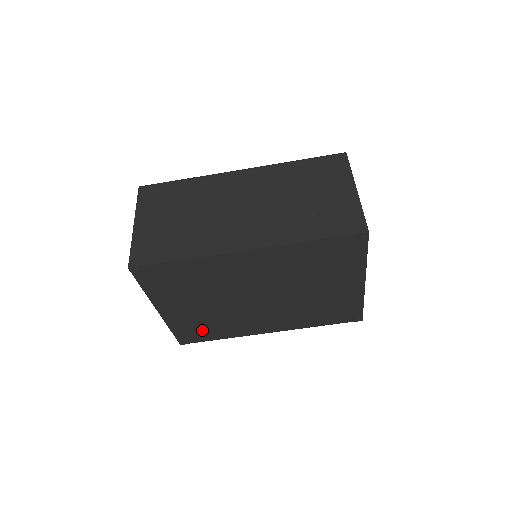
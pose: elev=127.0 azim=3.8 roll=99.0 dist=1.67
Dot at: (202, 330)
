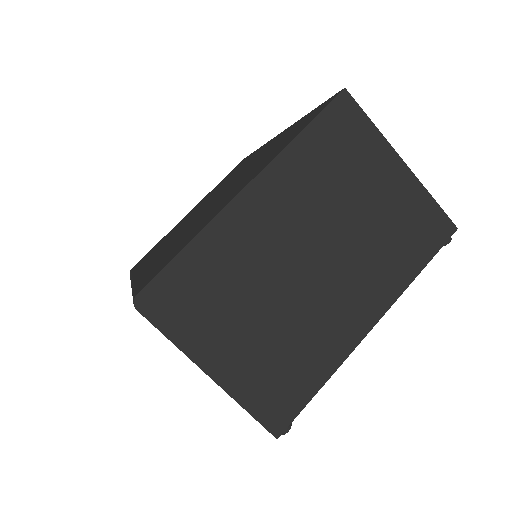
Dot at: occluded
